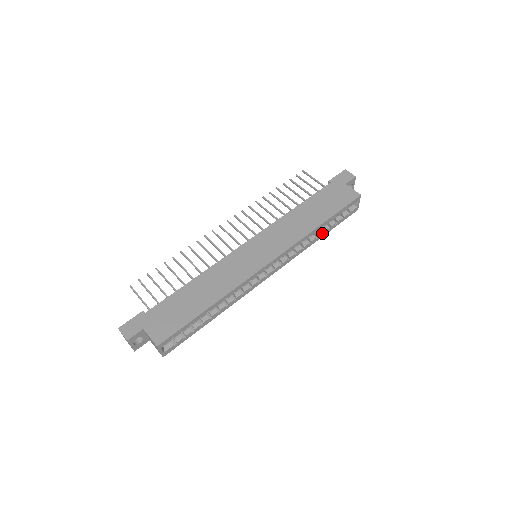
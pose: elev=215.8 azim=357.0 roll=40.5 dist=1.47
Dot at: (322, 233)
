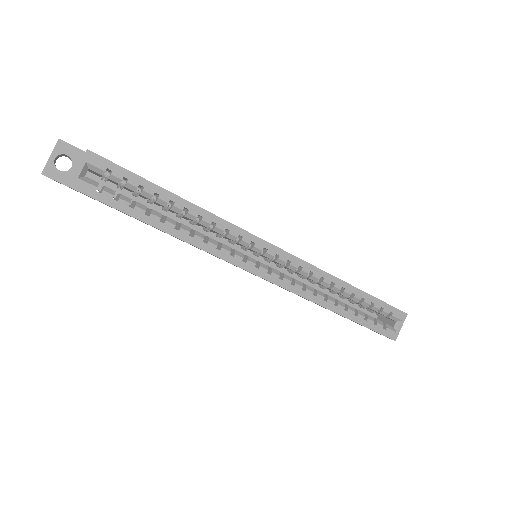
Dot at: (344, 310)
